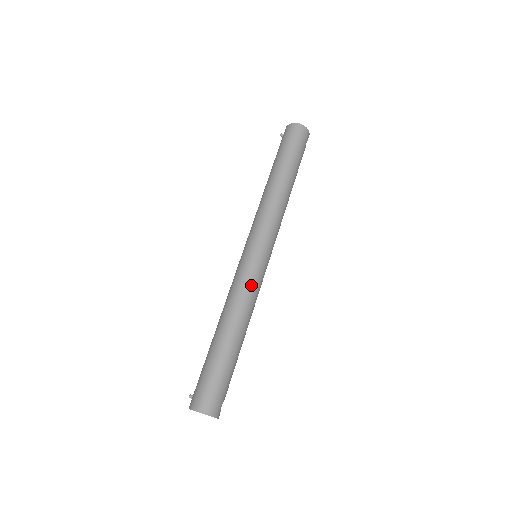
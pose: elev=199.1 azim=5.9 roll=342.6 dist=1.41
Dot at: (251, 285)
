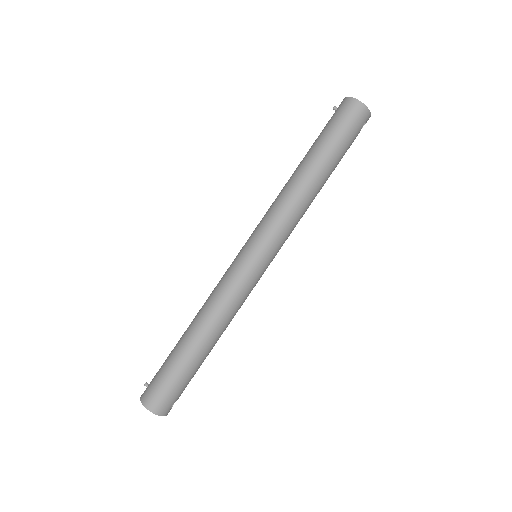
Dot at: (235, 292)
